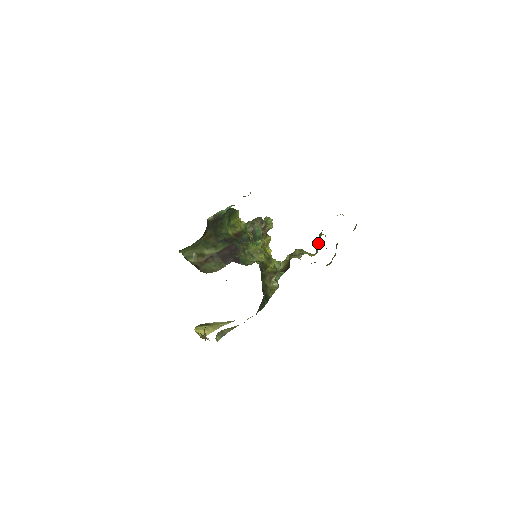
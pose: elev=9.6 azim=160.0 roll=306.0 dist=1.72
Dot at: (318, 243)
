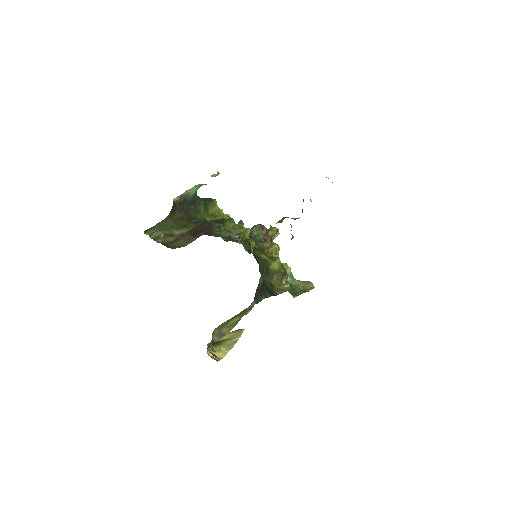
Dot at: occluded
